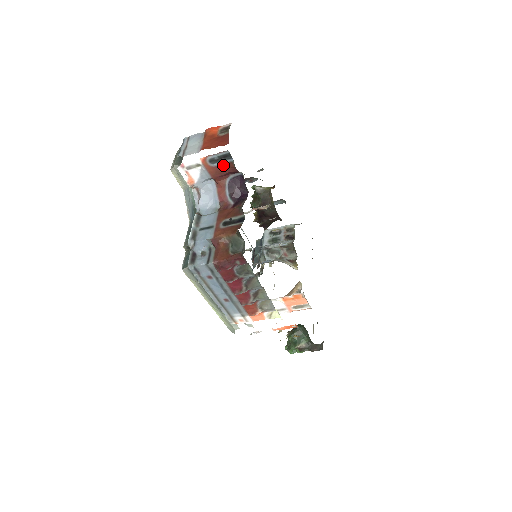
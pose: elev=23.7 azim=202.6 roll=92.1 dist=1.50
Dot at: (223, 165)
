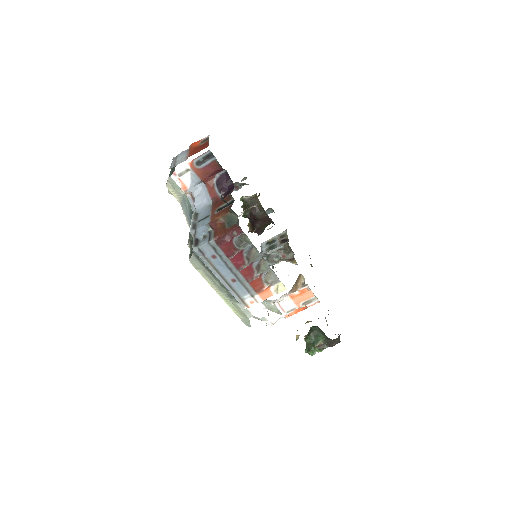
Dot at: (208, 165)
